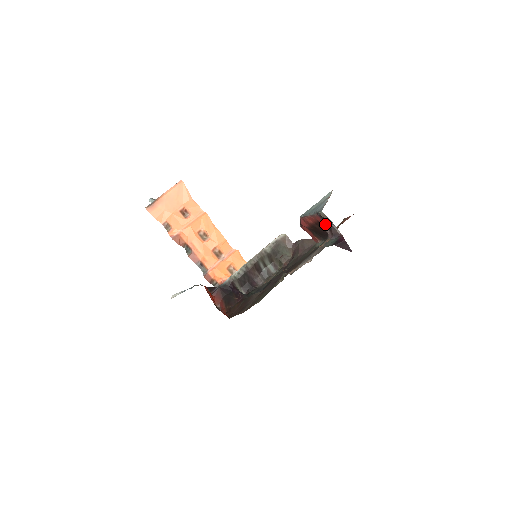
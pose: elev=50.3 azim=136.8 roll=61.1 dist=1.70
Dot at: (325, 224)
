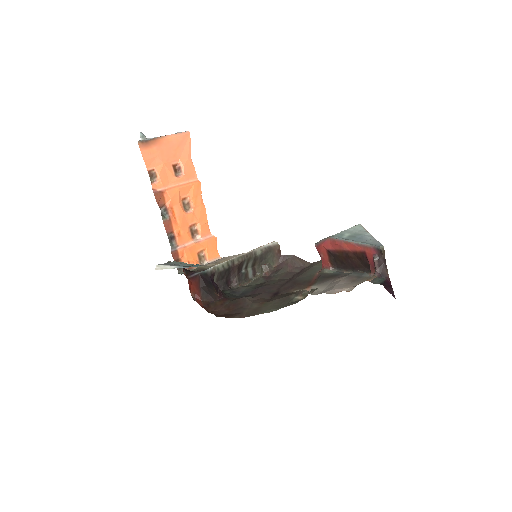
Dot at: (379, 260)
